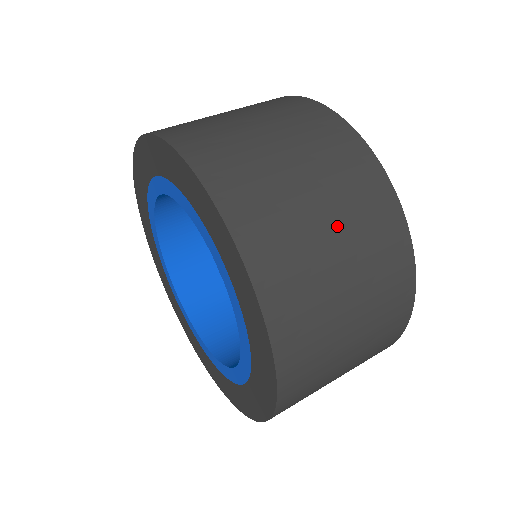
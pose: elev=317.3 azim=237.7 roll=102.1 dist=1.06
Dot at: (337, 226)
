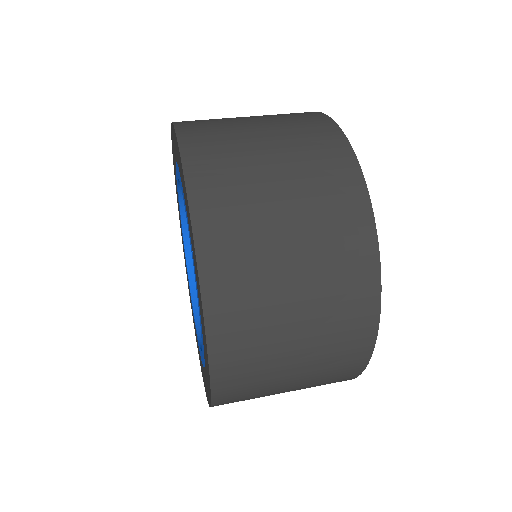
Dot at: (258, 117)
